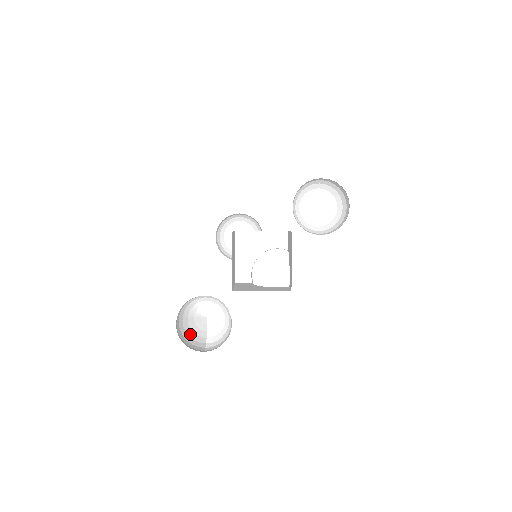
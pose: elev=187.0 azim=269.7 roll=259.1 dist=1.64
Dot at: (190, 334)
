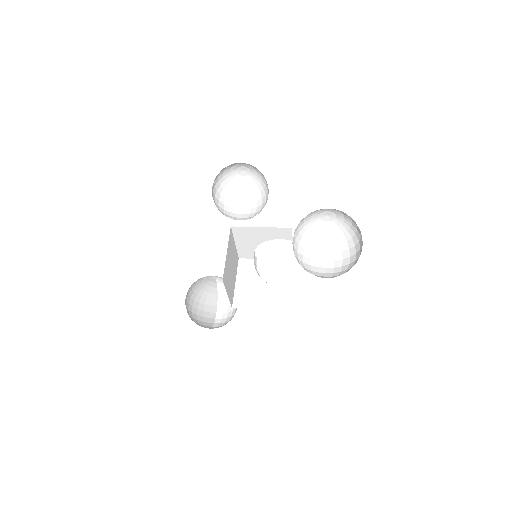
Dot at: (202, 294)
